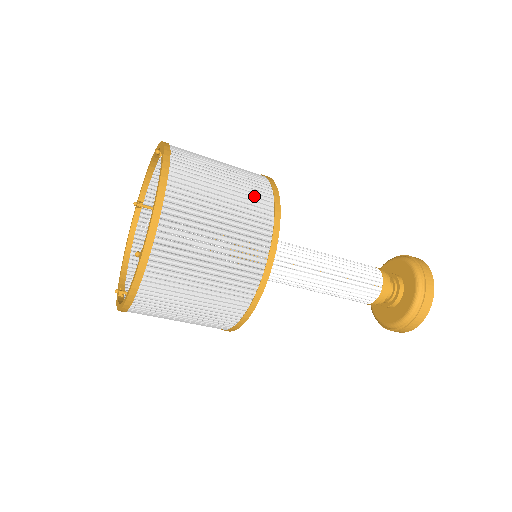
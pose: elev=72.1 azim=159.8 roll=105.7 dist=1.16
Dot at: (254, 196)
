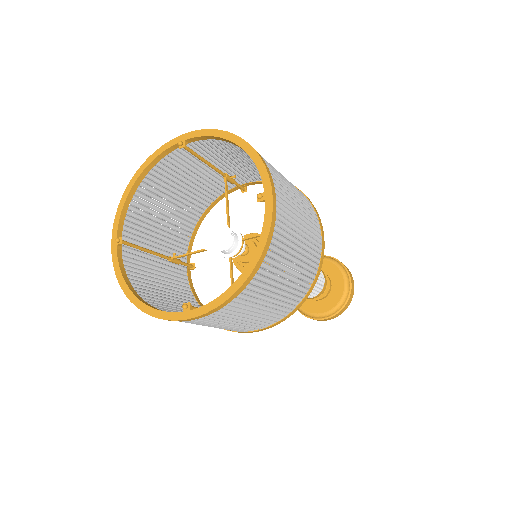
Dot at: (305, 274)
